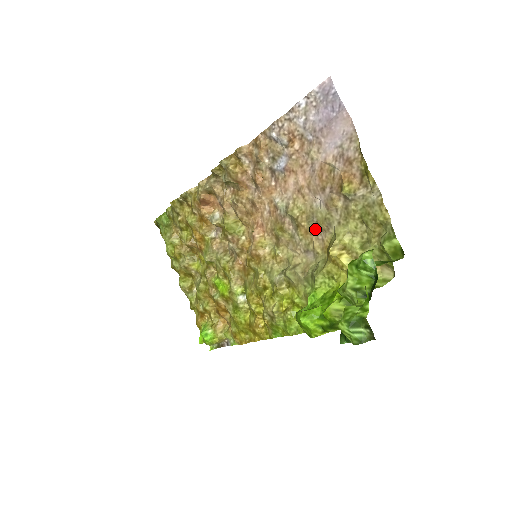
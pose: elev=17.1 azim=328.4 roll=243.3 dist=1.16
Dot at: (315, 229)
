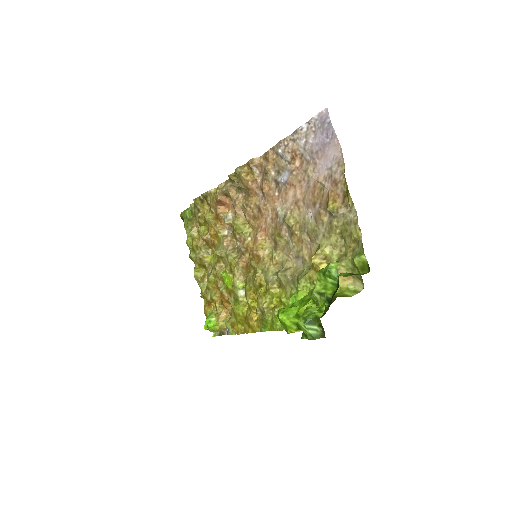
Dot at: (305, 238)
